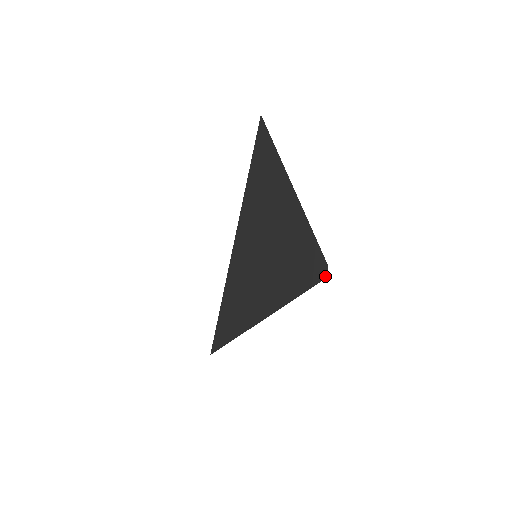
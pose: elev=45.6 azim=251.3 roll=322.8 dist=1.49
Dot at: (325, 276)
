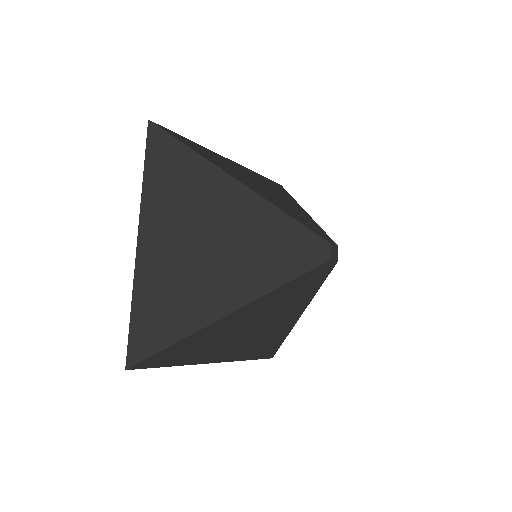
Dot at: (334, 263)
